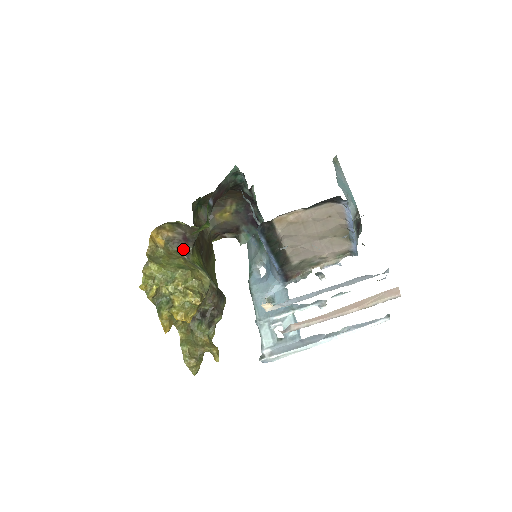
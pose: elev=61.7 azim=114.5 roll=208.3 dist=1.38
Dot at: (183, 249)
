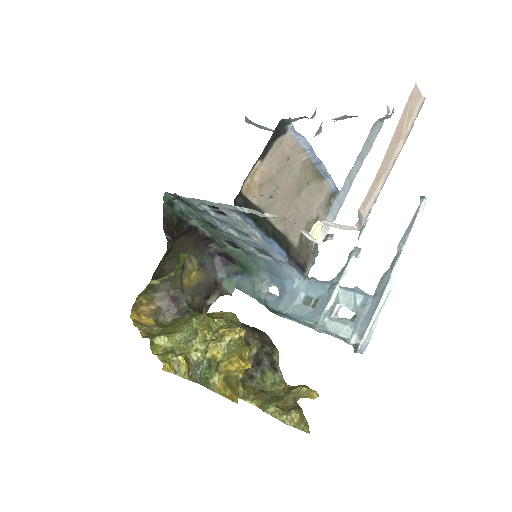
Dot at: (178, 313)
